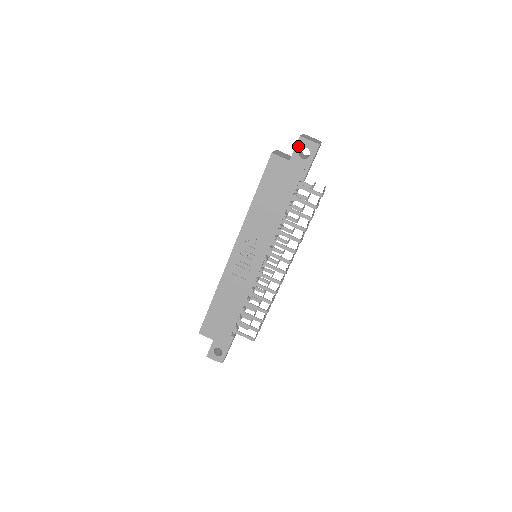
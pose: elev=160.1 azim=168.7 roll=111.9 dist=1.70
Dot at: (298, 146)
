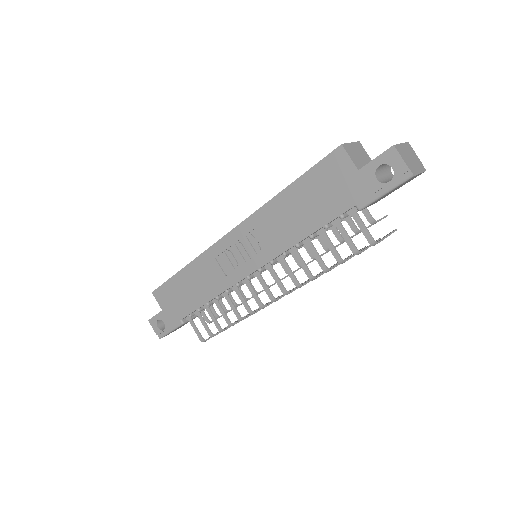
Dot at: (382, 158)
